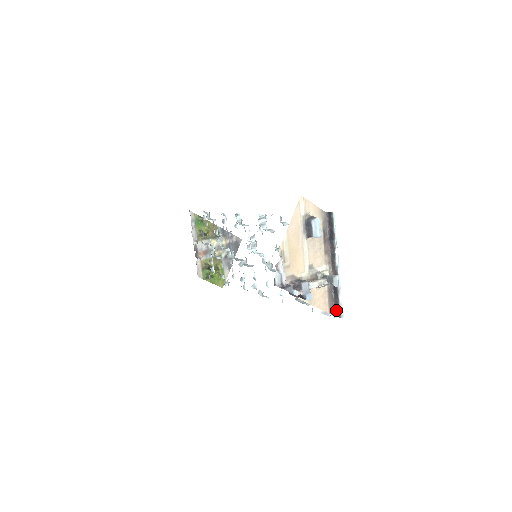
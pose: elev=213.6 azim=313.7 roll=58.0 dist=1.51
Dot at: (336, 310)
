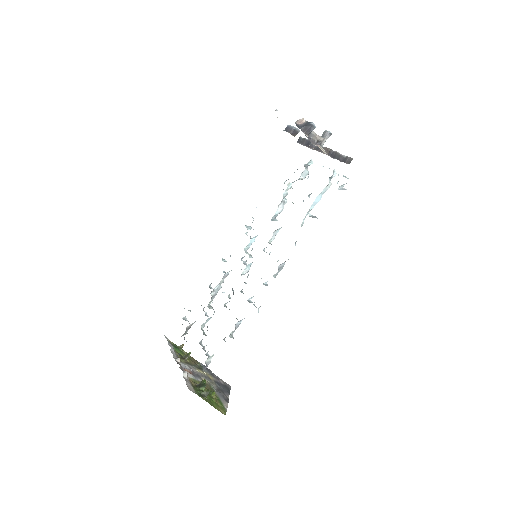
Dot at: (346, 161)
